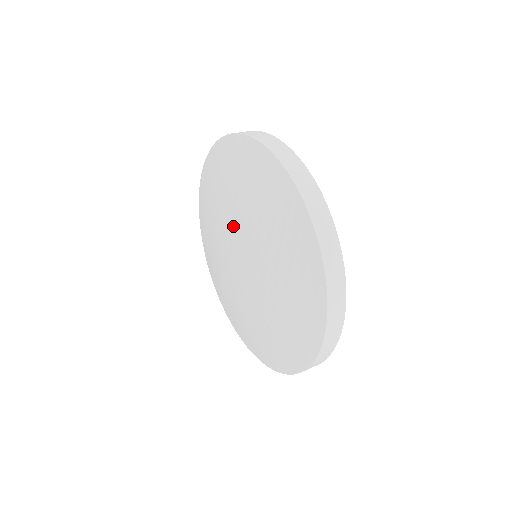
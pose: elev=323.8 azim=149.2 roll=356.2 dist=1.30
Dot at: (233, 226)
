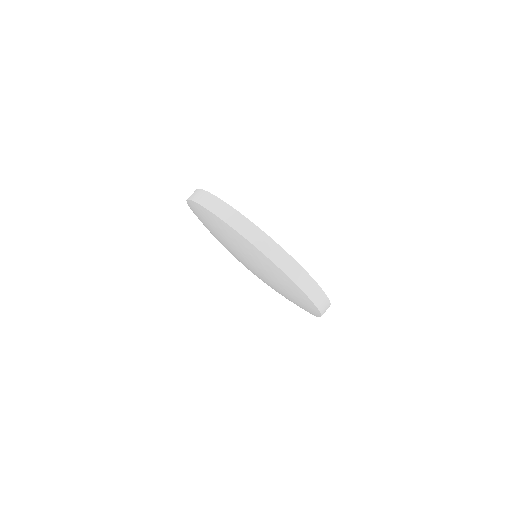
Dot at: occluded
